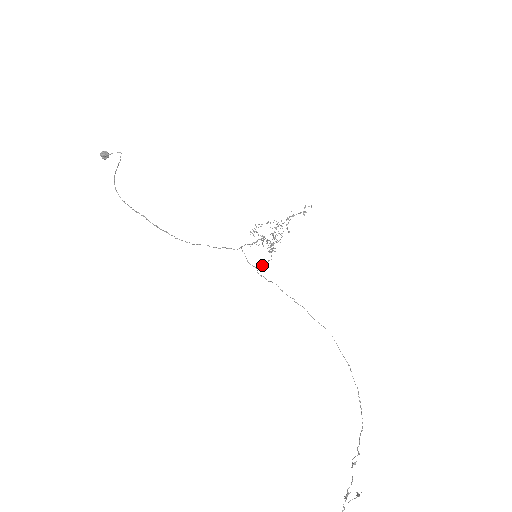
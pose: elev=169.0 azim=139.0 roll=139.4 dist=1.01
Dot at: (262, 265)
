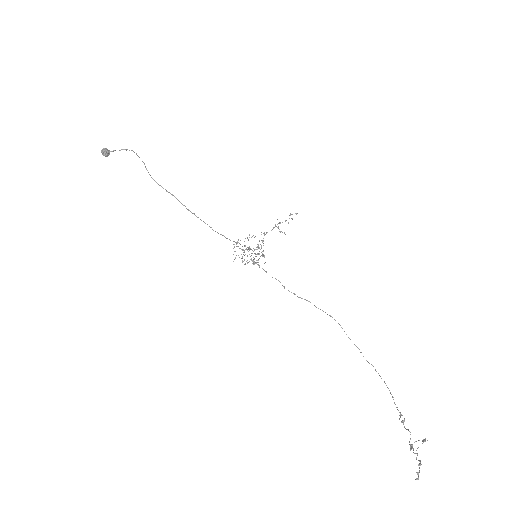
Dot at: occluded
